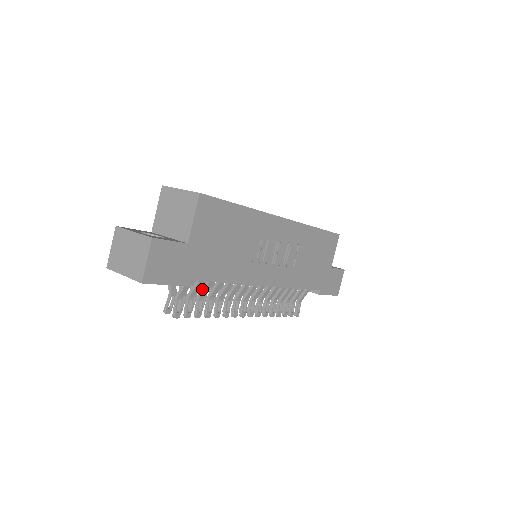
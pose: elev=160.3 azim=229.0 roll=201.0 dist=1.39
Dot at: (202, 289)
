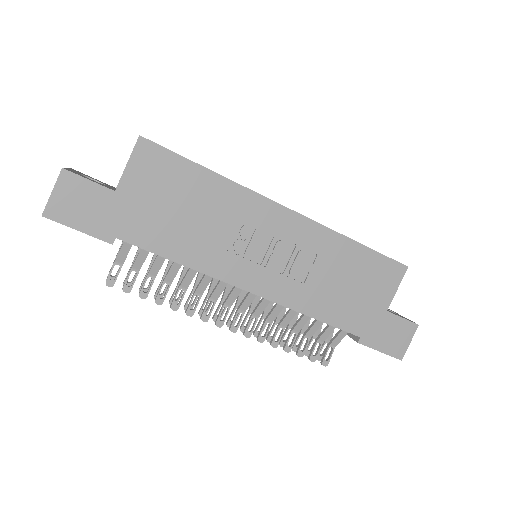
Dot at: (152, 264)
